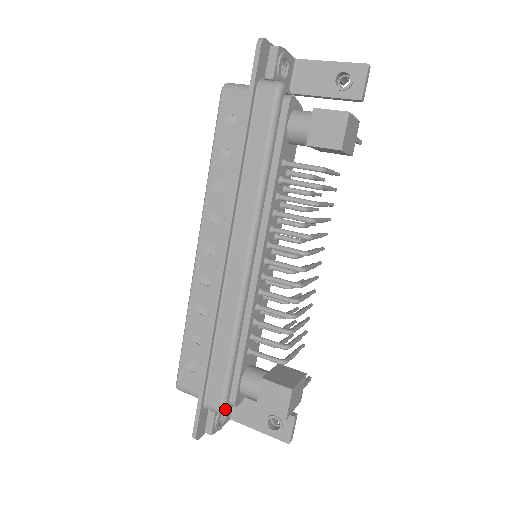
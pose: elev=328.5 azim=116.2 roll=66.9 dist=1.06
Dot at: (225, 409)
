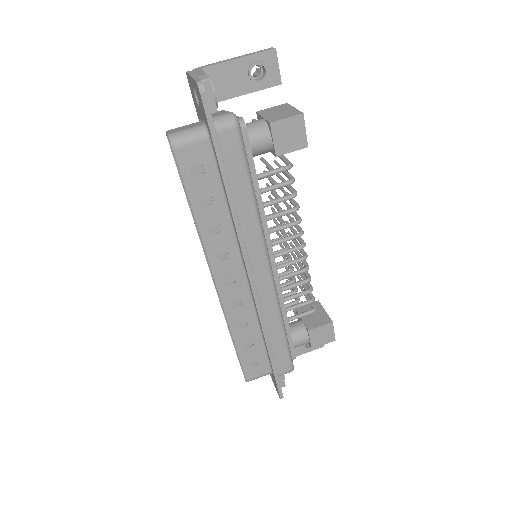
Dot at: (293, 367)
